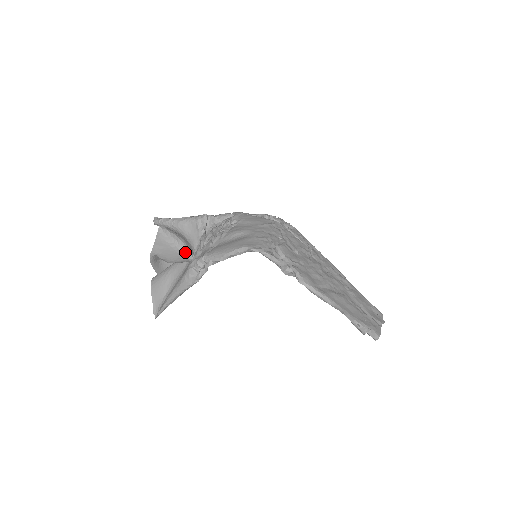
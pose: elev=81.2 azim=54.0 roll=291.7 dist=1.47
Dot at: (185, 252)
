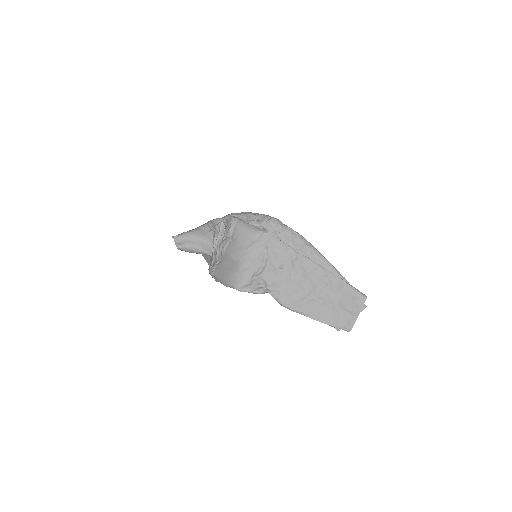
Dot at: (204, 254)
